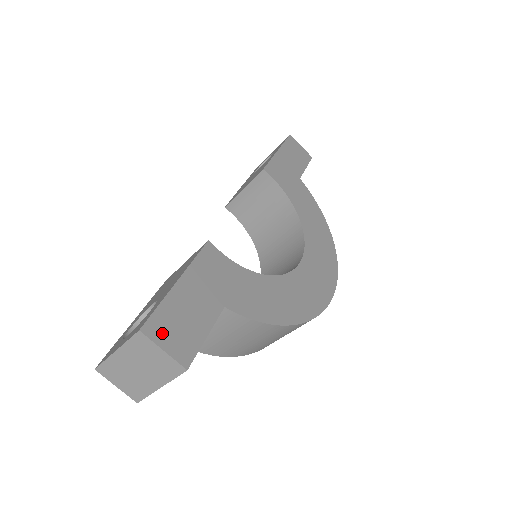
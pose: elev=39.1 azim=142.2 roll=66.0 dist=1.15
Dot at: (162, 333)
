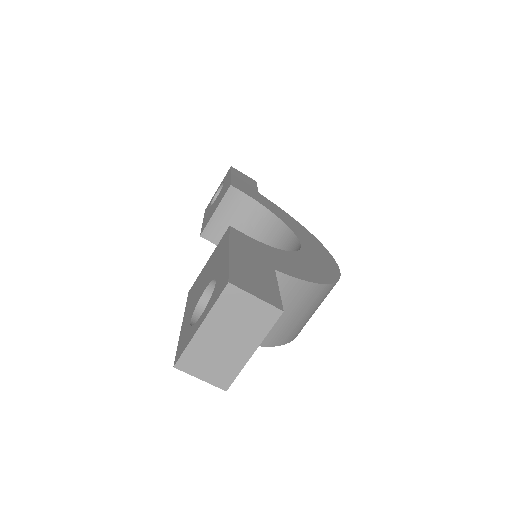
Dot at: (246, 285)
